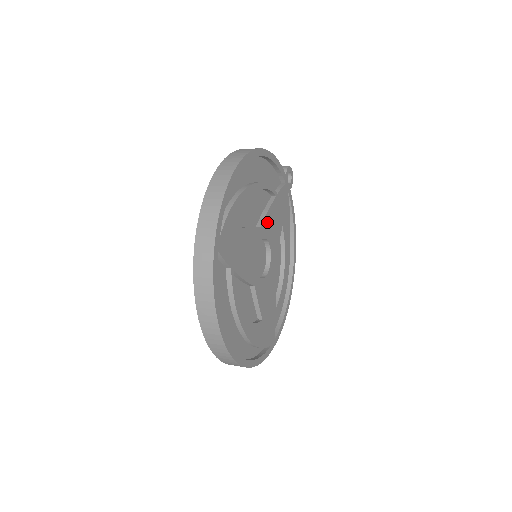
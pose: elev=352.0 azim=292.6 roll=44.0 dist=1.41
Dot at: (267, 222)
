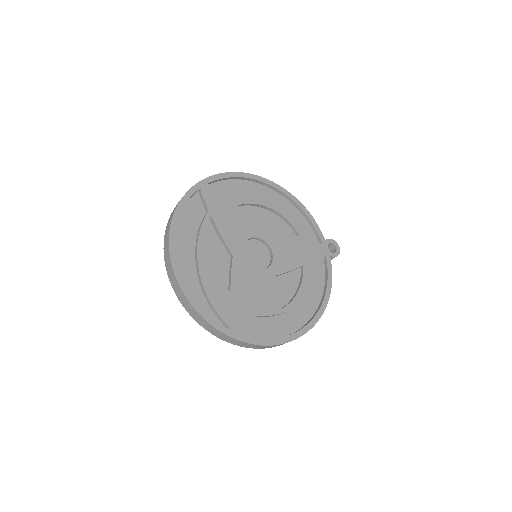
Dot at: (277, 238)
